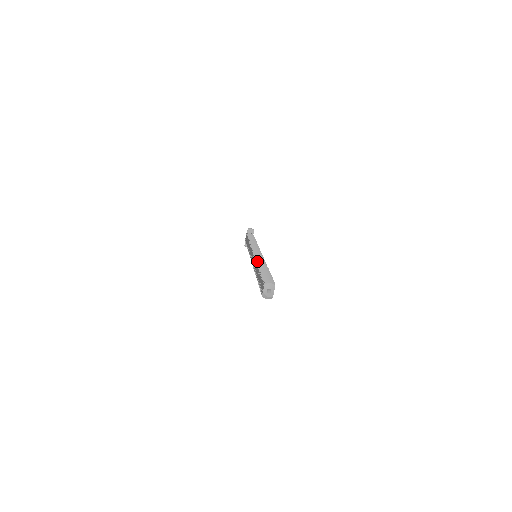
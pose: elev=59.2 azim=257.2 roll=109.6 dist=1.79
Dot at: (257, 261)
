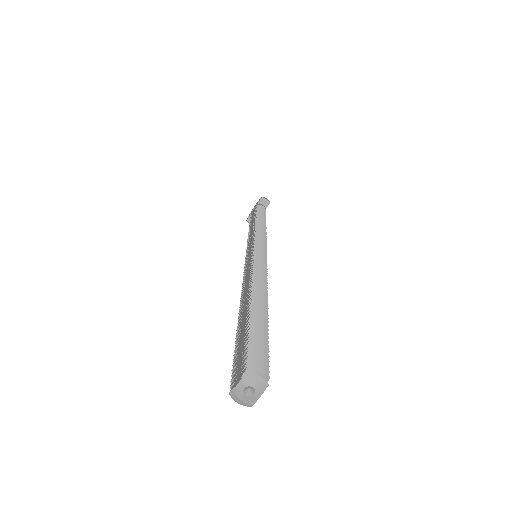
Dot at: (253, 279)
